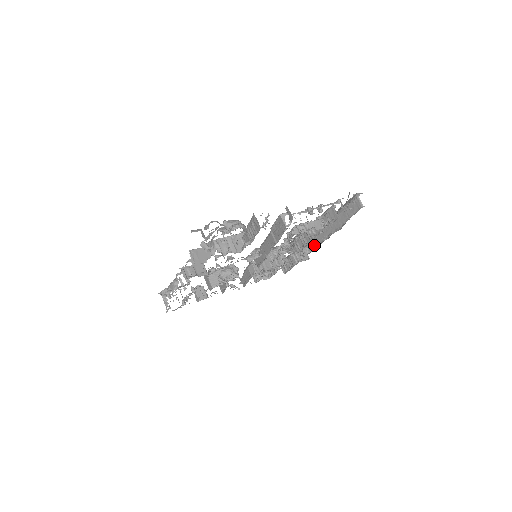
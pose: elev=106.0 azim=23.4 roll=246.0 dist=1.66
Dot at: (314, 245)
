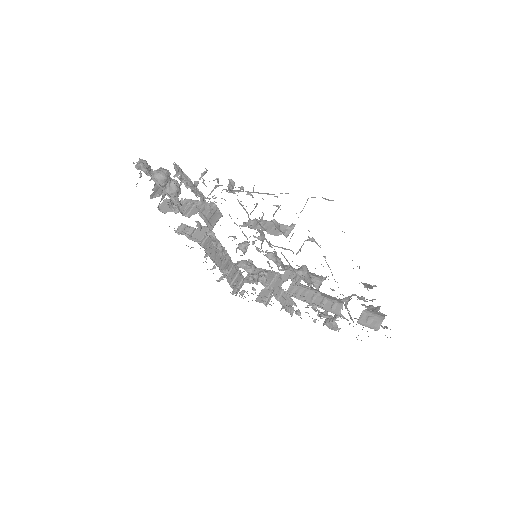
Dot at: occluded
